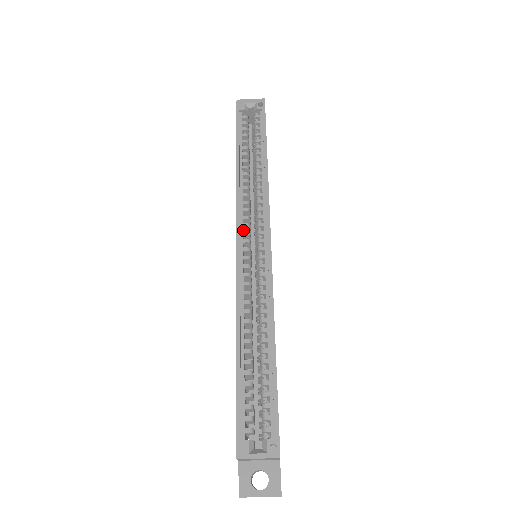
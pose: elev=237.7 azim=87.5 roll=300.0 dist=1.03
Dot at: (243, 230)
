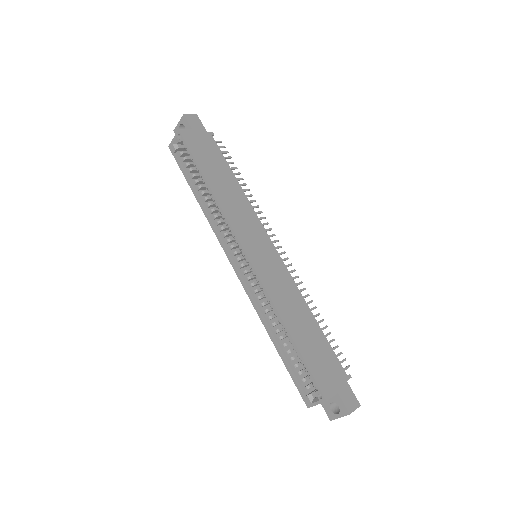
Dot at: (234, 249)
